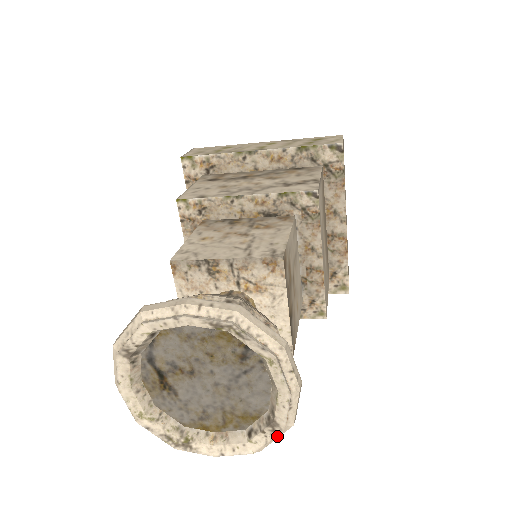
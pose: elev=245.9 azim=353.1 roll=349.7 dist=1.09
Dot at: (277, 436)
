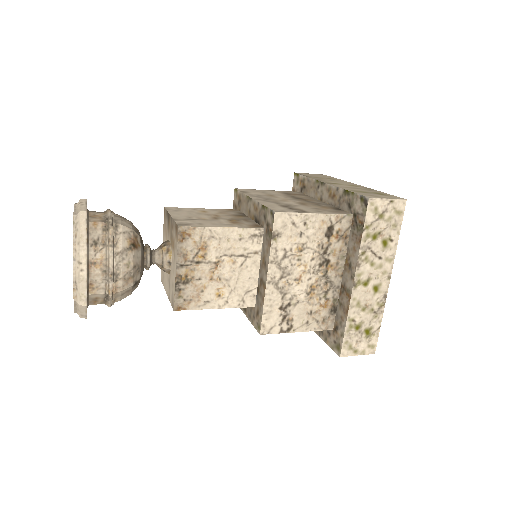
Dot at: (79, 309)
